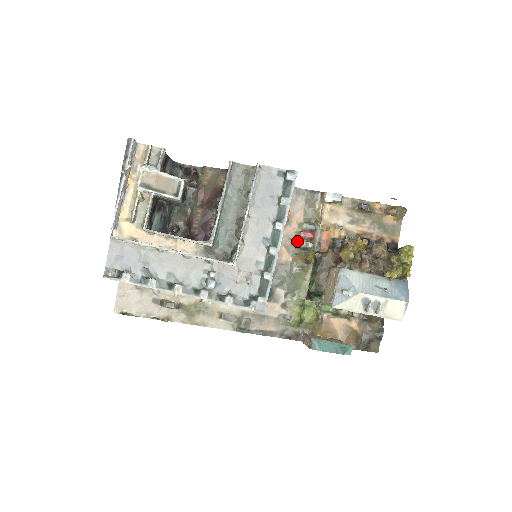
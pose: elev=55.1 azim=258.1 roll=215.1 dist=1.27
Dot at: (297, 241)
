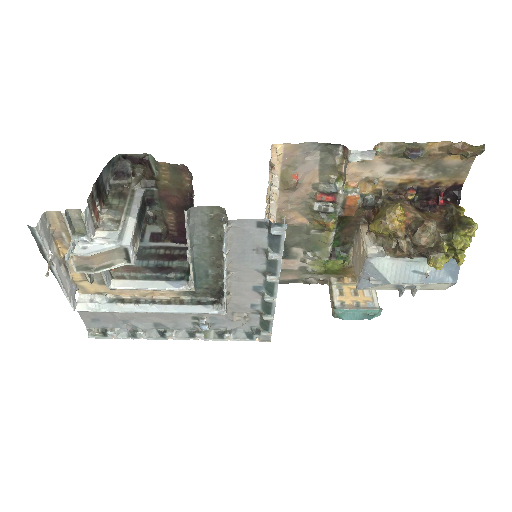
Dot at: (312, 205)
